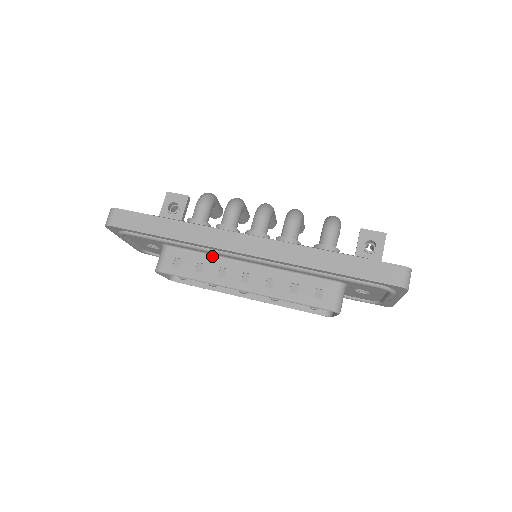
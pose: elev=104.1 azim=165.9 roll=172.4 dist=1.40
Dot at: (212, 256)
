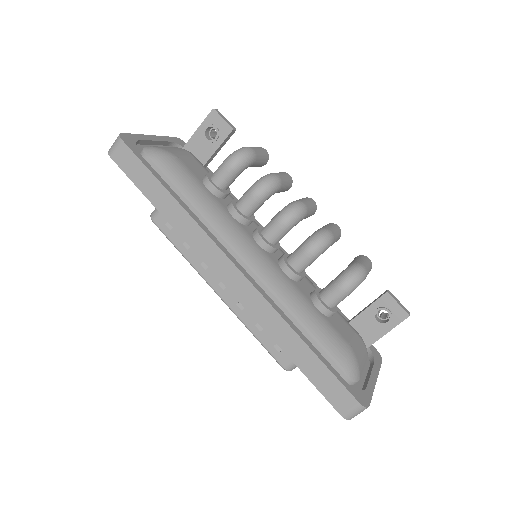
Dot at: occluded
